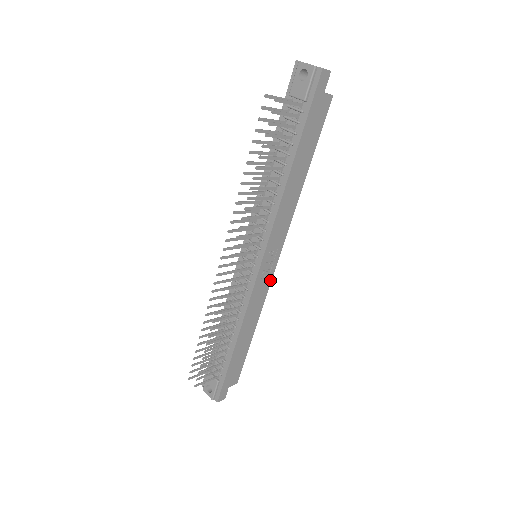
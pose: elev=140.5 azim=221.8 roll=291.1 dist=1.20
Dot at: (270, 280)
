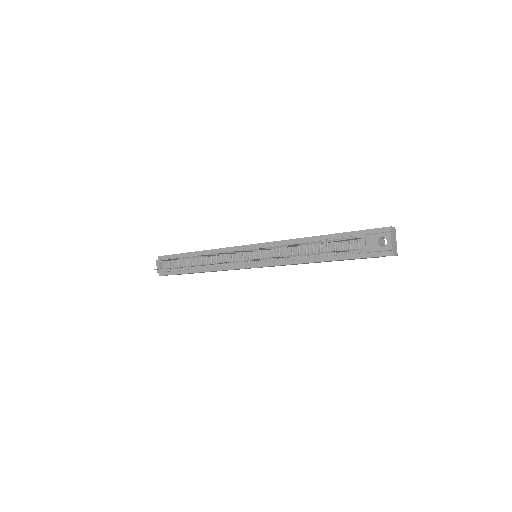
Dot at: (250, 268)
